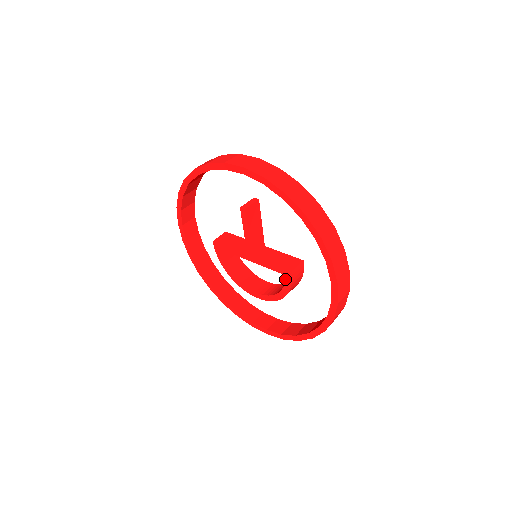
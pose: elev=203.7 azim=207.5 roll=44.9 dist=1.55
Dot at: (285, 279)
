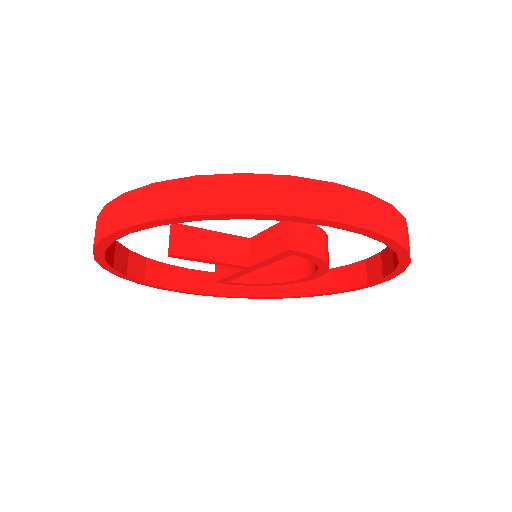
Dot at: occluded
